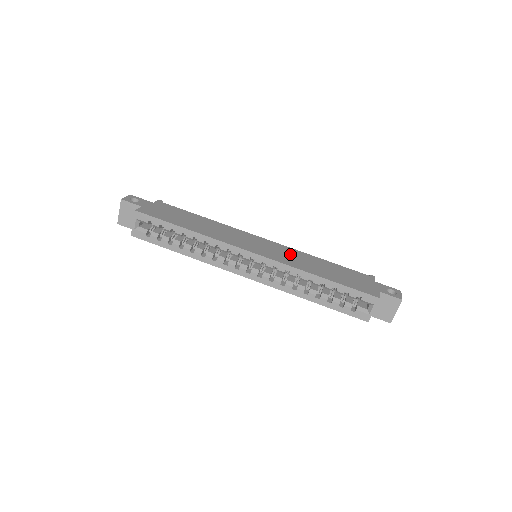
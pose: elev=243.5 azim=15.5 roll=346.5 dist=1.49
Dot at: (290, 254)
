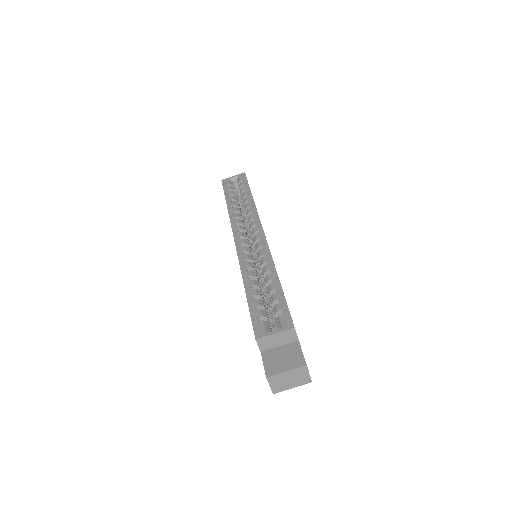
Dot at: occluded
